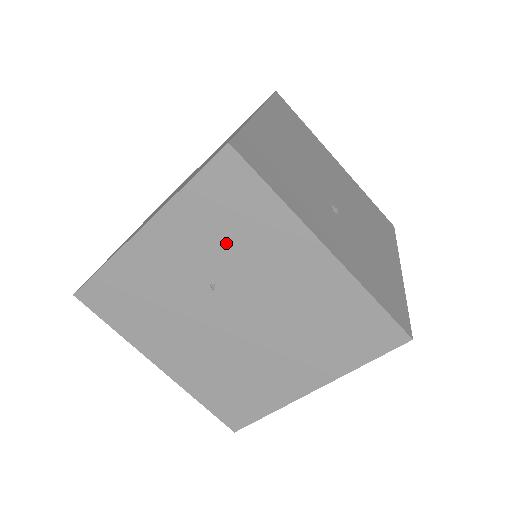
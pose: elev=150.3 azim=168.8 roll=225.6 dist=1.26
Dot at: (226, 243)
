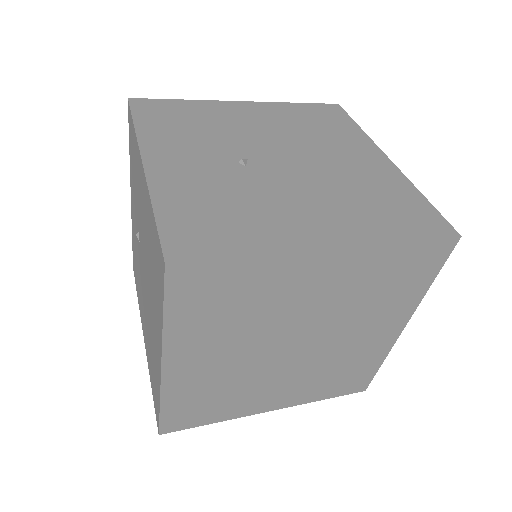
Dot at: occluded
